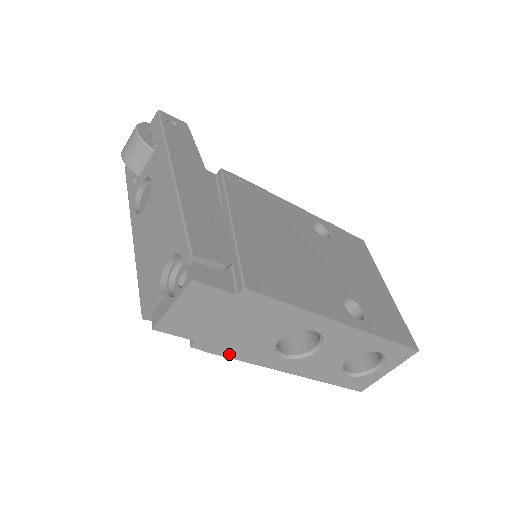
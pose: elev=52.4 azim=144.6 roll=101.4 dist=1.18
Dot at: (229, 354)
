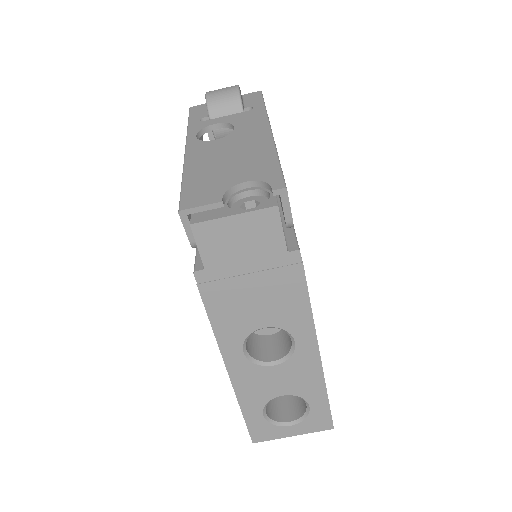
Dot at: (212, 309)
